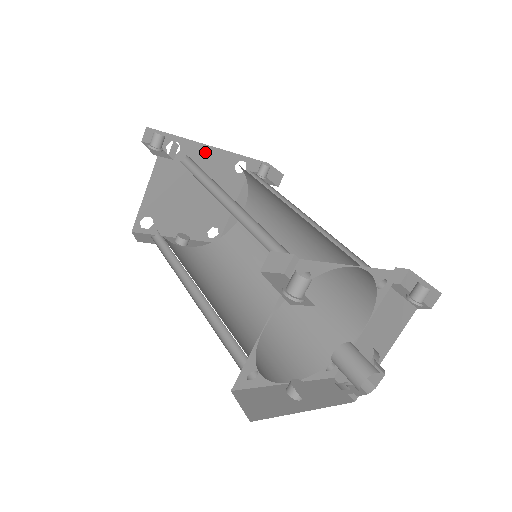
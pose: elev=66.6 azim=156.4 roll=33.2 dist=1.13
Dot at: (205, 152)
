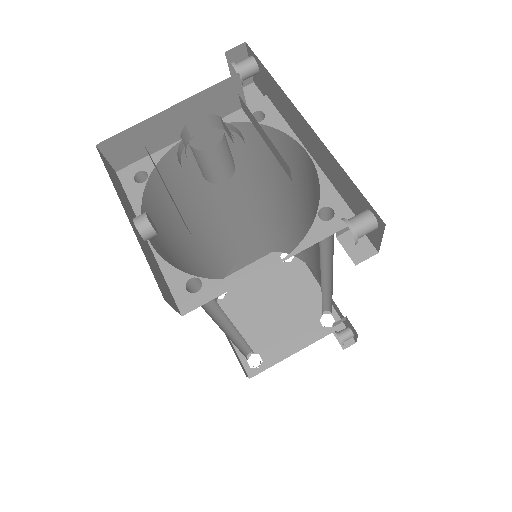
Dot at: (307, 280)
